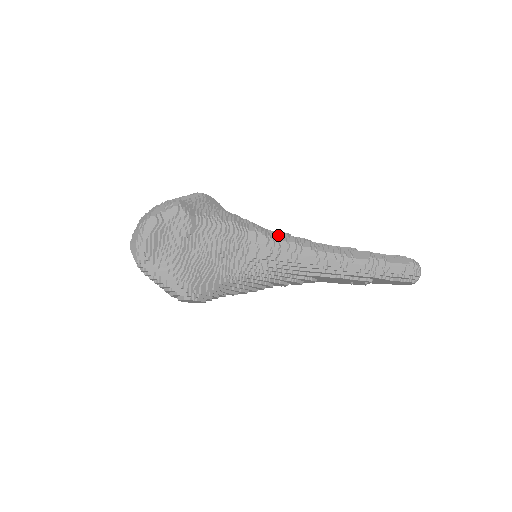
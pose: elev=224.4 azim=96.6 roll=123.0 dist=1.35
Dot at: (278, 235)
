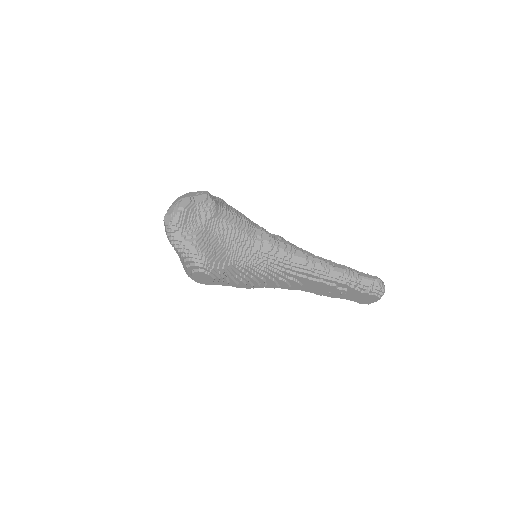
Dot at: (278, 237)
